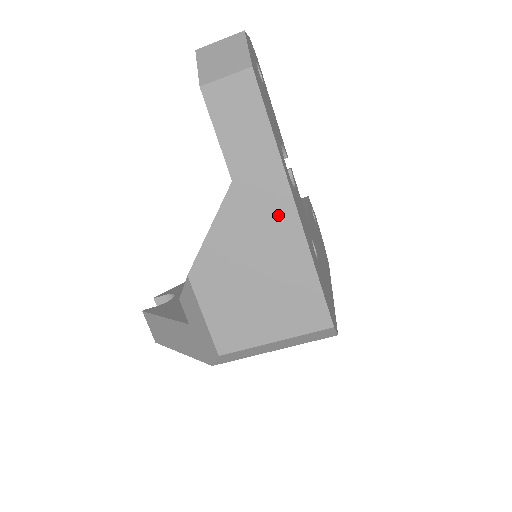
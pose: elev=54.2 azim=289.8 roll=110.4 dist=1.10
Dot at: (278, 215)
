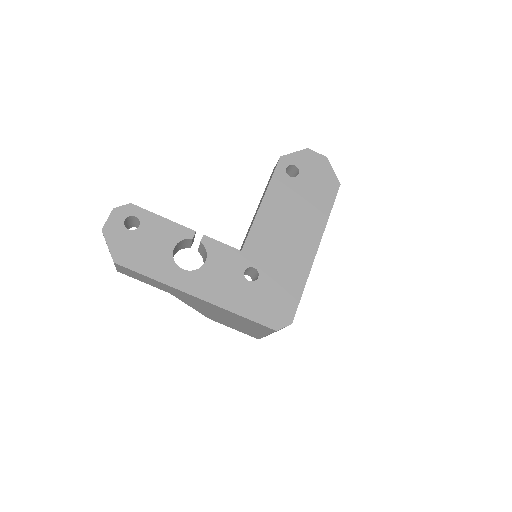
Dot at: (197, 301)
